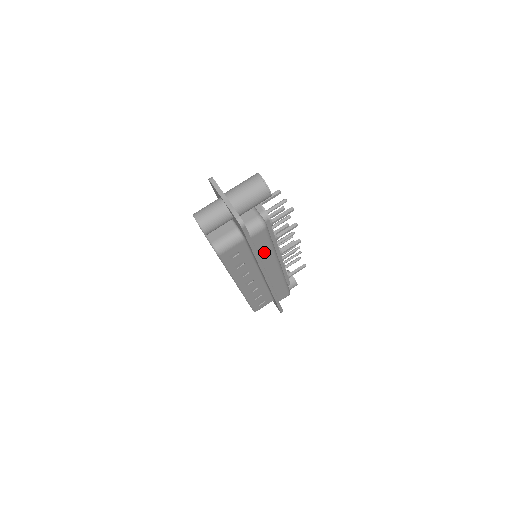
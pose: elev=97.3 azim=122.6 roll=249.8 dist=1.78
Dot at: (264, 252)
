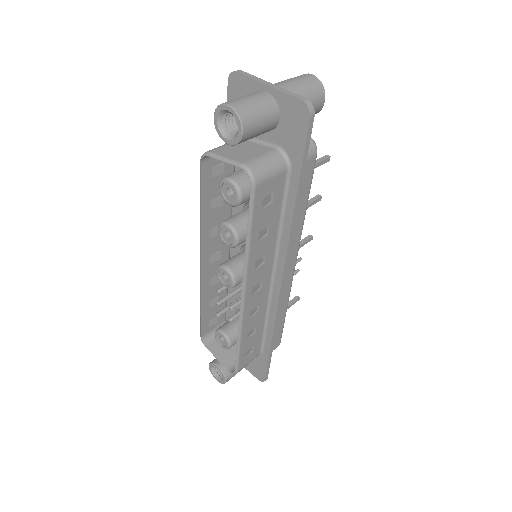
Dot at: (297, 215)
